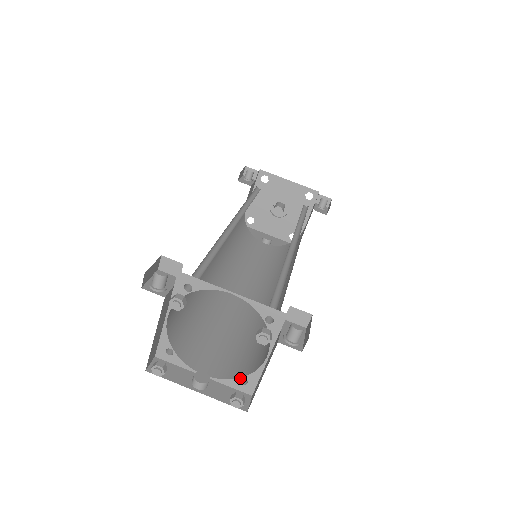
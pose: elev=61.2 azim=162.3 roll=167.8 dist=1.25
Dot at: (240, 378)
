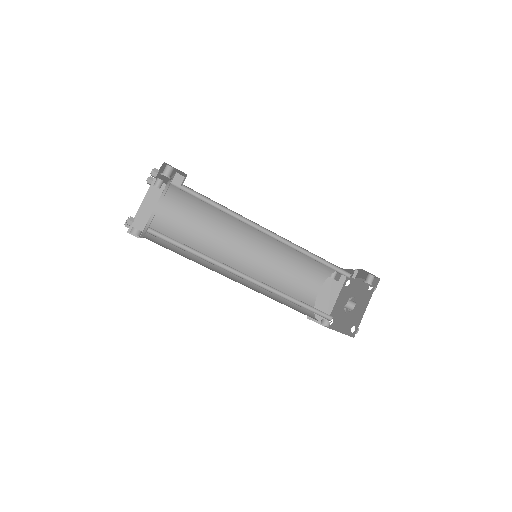
Dot at: (148, 228)
